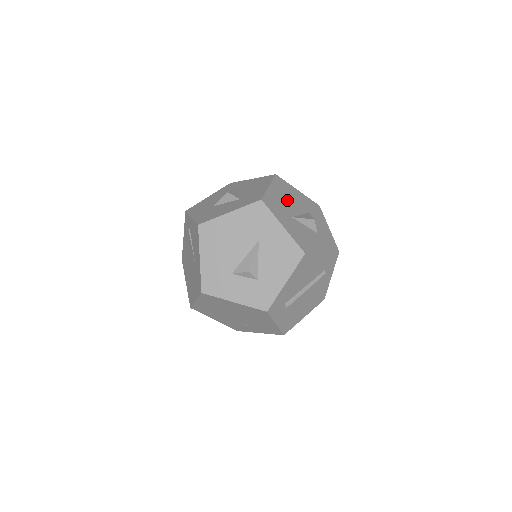
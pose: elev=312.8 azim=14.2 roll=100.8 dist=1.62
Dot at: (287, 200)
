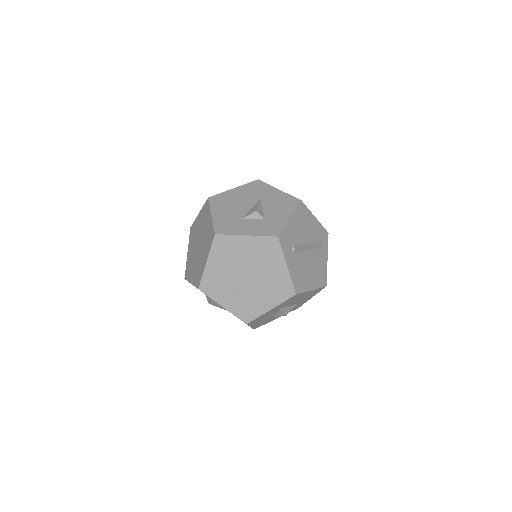
Dot at: occluded
